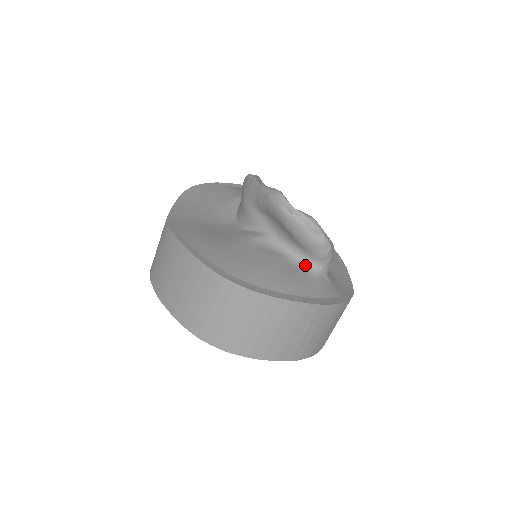
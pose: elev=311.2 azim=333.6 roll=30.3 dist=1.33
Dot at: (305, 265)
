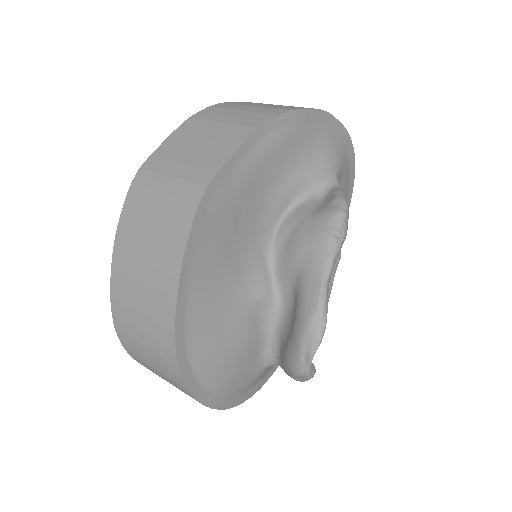
Dot at: (268, 357)
